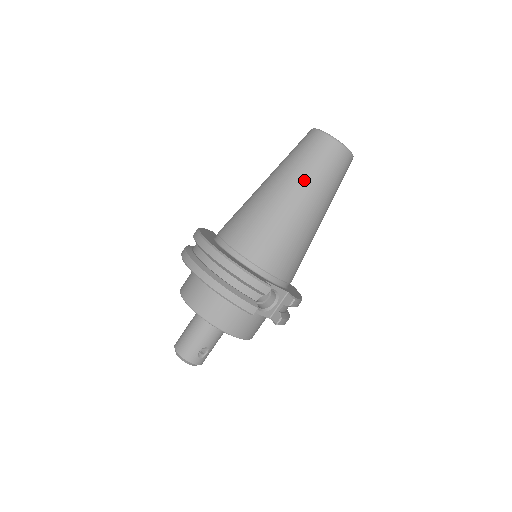
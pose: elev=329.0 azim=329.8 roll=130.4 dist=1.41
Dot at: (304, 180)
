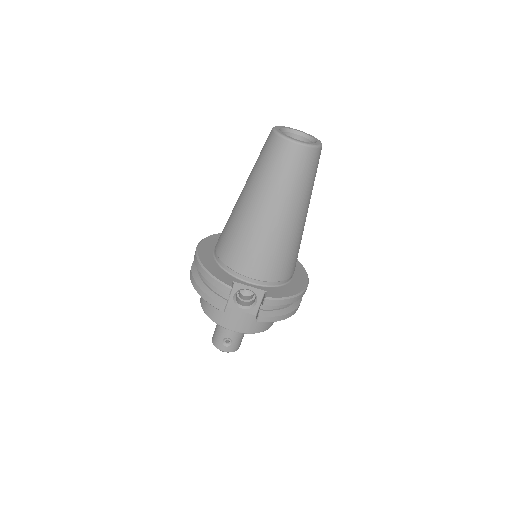
Dot at: (258, 183)
